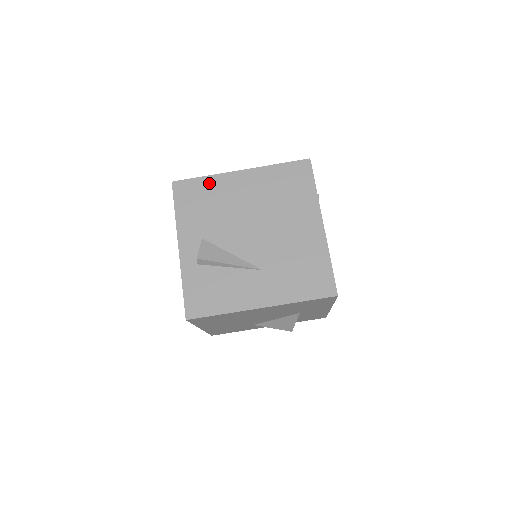
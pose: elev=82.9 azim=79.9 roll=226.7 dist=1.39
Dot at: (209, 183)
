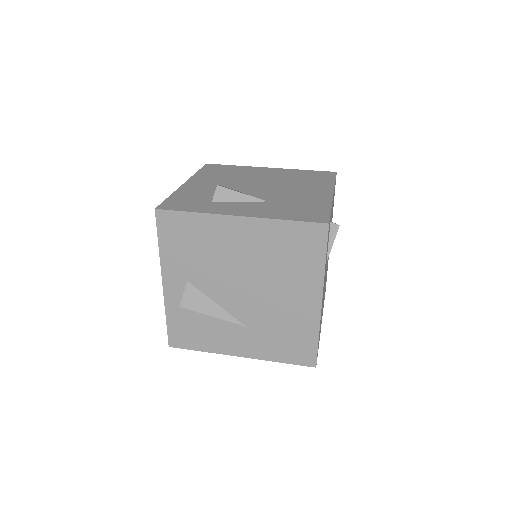
Dot at: (199, 222)
